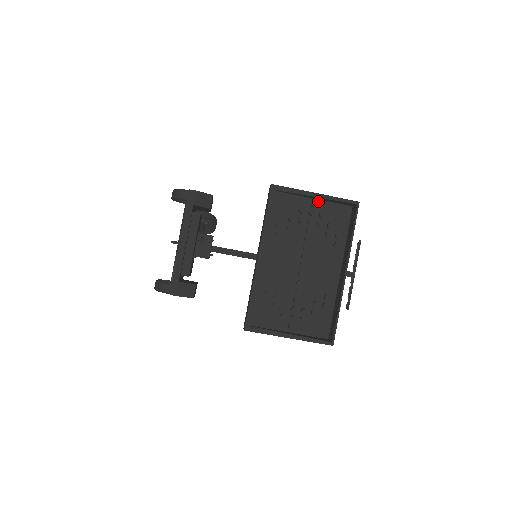
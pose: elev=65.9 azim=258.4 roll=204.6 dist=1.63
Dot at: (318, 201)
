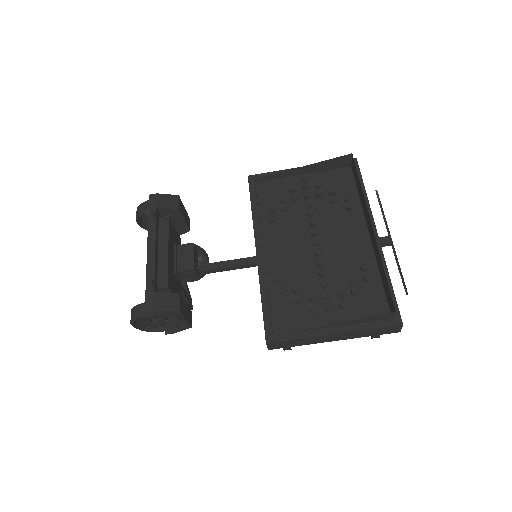
Dot at: (308, 175)
